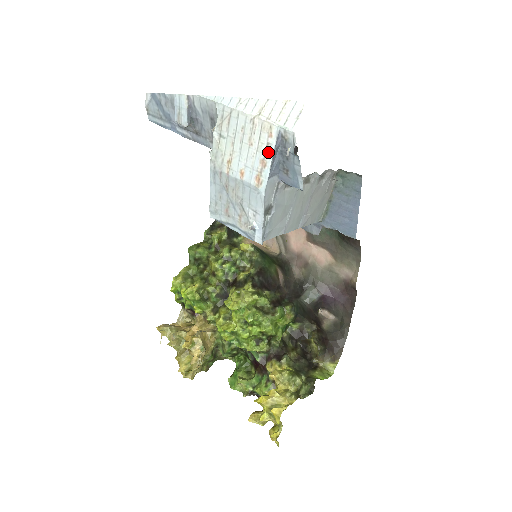
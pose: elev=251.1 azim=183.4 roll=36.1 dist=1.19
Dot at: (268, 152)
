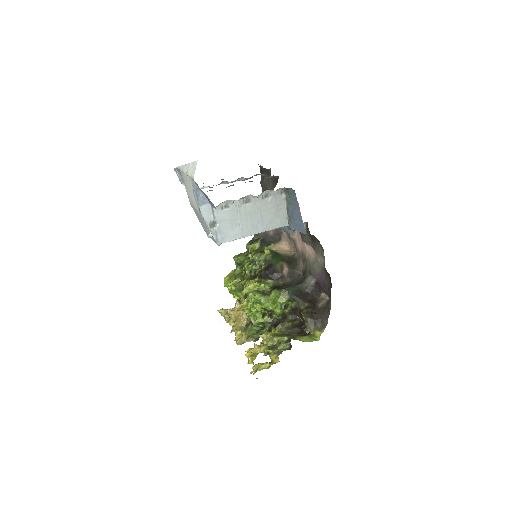
Dot at: (194, 192)
